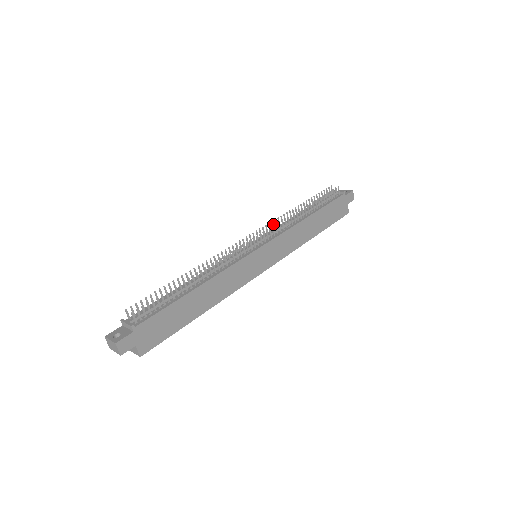
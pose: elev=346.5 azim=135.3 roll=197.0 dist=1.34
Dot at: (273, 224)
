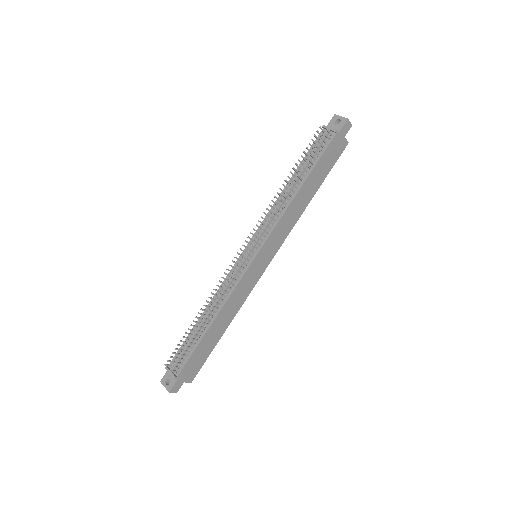
Dot at: occluded
